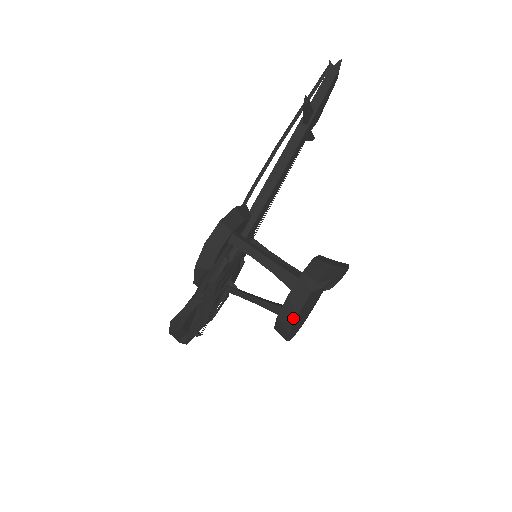
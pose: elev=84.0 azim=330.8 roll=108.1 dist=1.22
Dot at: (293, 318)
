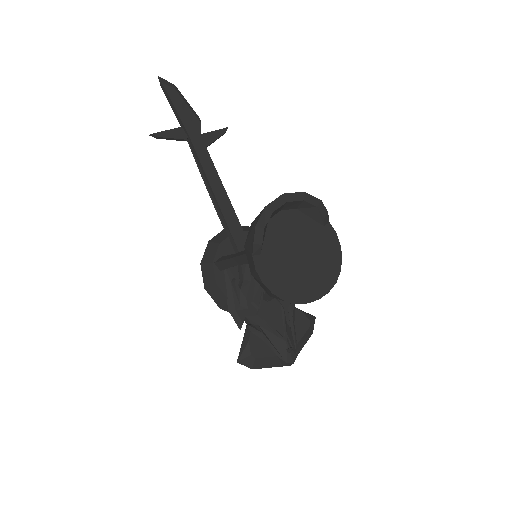
Dot at: (266, 288)
